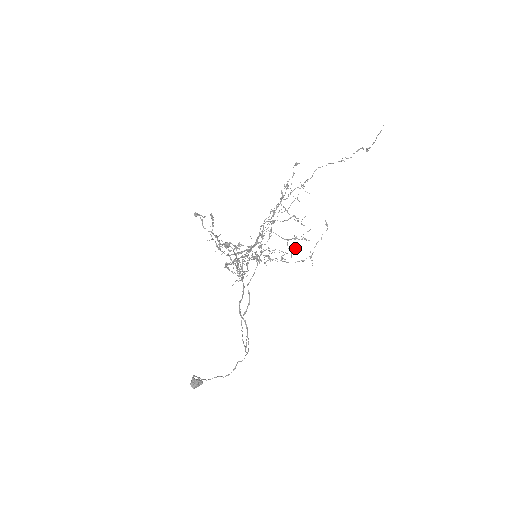
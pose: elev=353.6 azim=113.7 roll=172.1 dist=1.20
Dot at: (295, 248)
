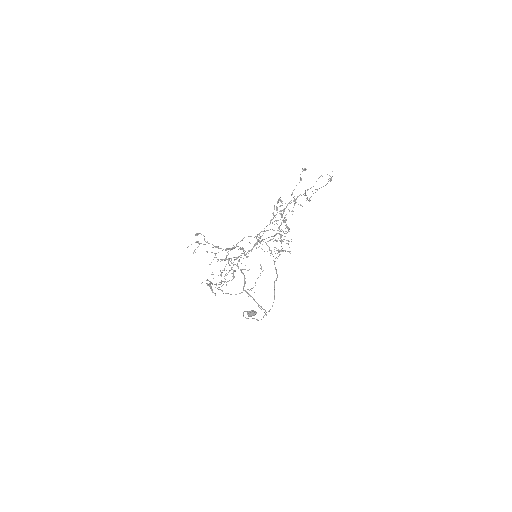
Dot at: occluded
